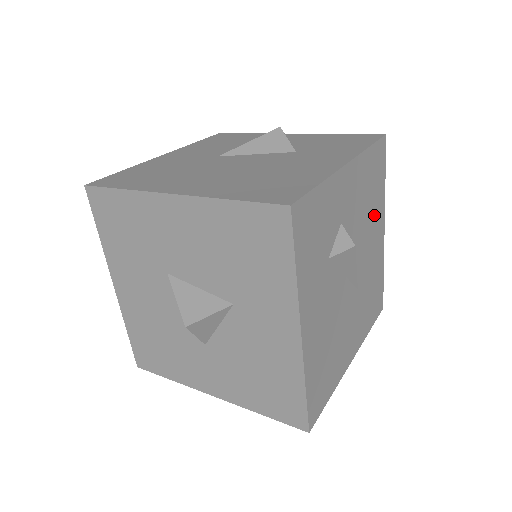
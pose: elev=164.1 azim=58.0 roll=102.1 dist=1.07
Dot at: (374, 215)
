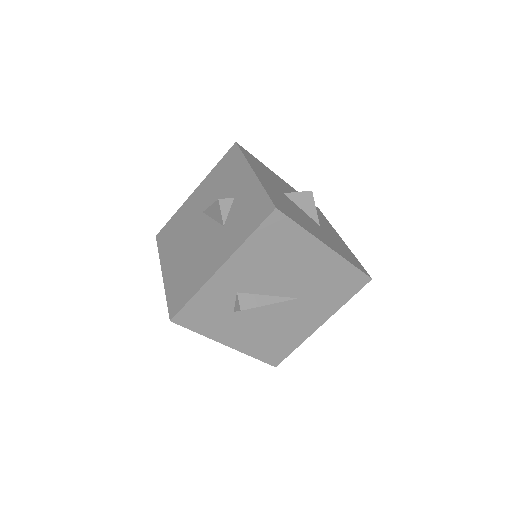
Dot at: (295, 255)
